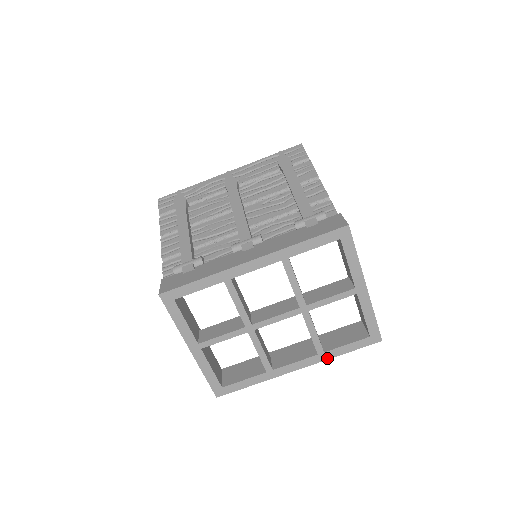
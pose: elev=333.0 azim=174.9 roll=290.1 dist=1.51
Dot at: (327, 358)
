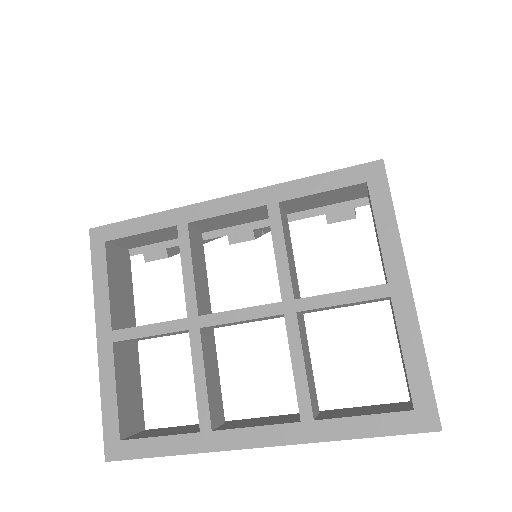
Dot at: (318, 438)
